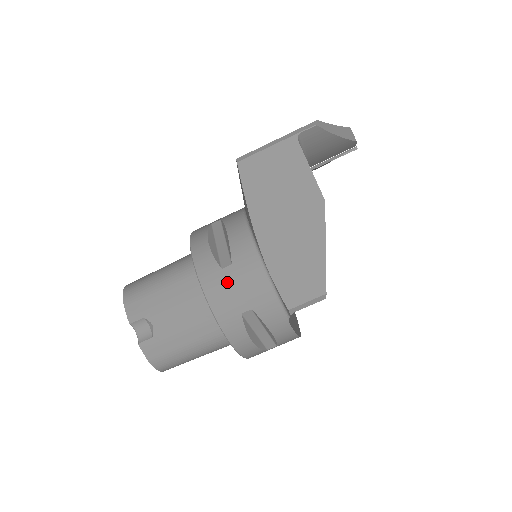
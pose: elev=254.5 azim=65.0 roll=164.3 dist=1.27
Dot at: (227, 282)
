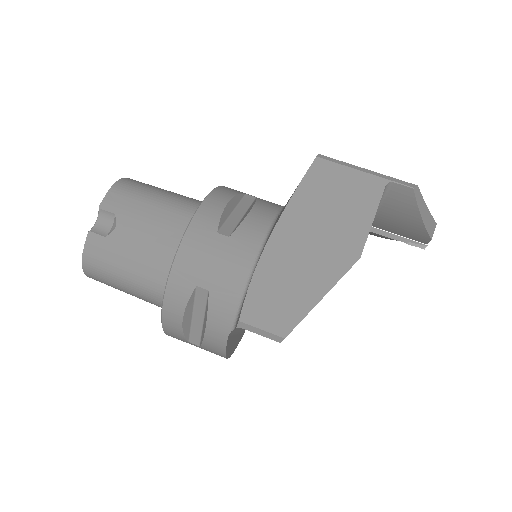
Dot at: (211, 247)
